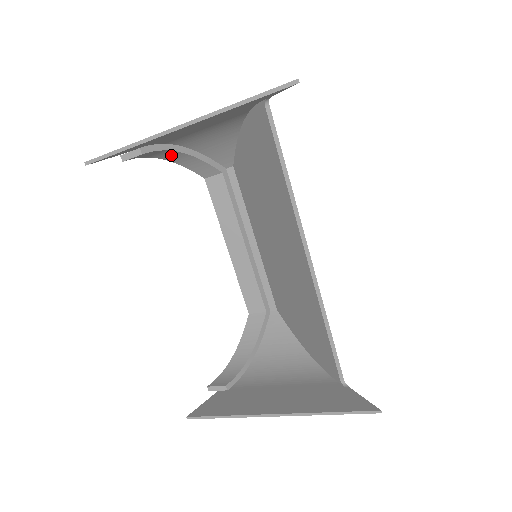
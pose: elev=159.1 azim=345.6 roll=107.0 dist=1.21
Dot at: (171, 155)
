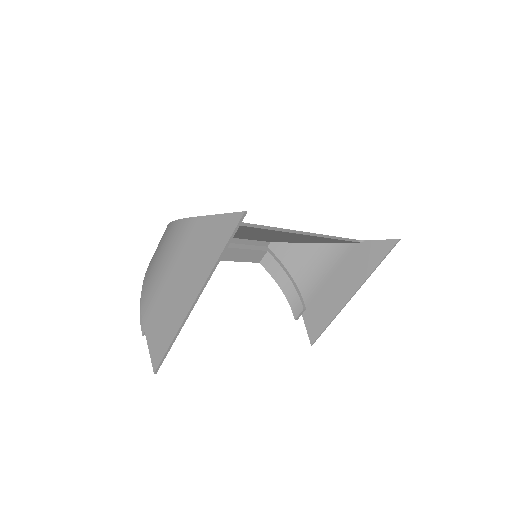
Dot at: occluded
